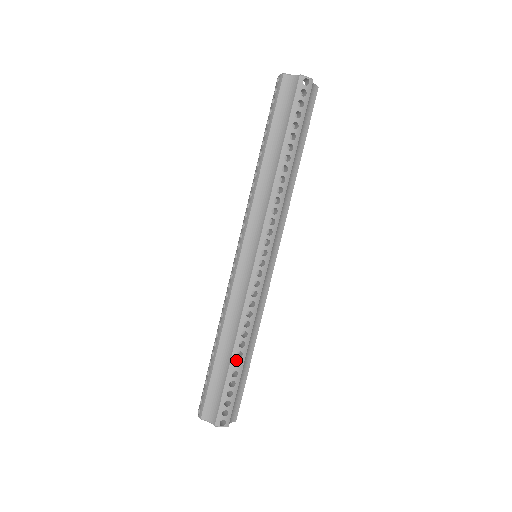
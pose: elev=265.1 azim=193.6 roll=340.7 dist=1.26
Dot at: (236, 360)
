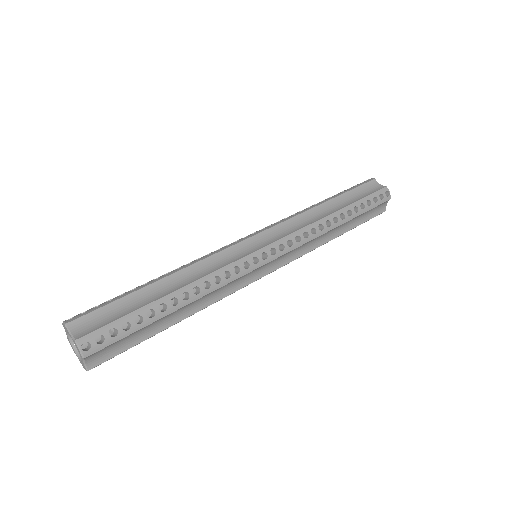
Dot at: (166, 303)
